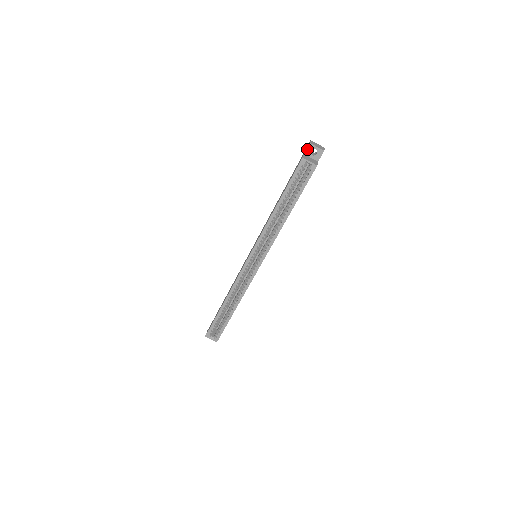
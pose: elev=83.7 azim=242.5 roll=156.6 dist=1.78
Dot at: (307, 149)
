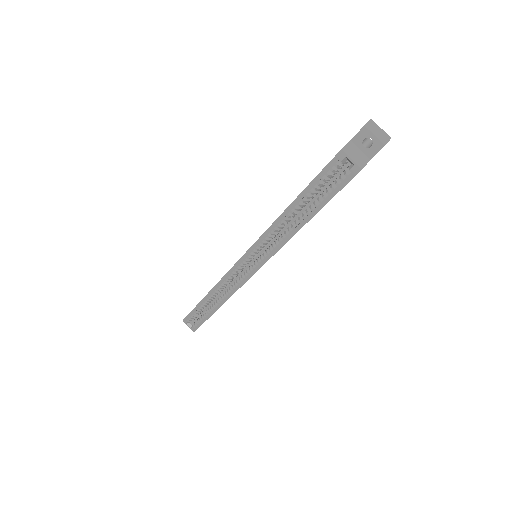
Dot at: (358, 134)
